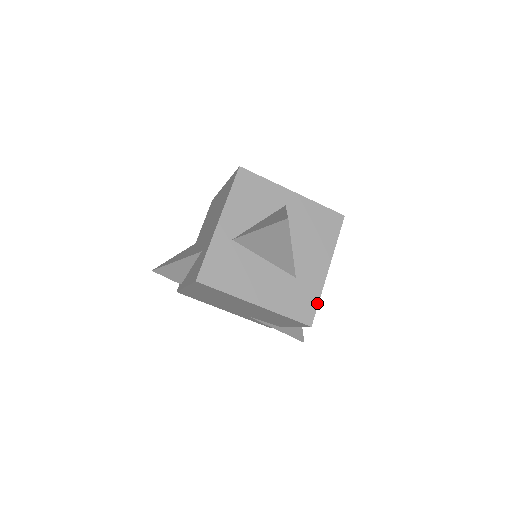
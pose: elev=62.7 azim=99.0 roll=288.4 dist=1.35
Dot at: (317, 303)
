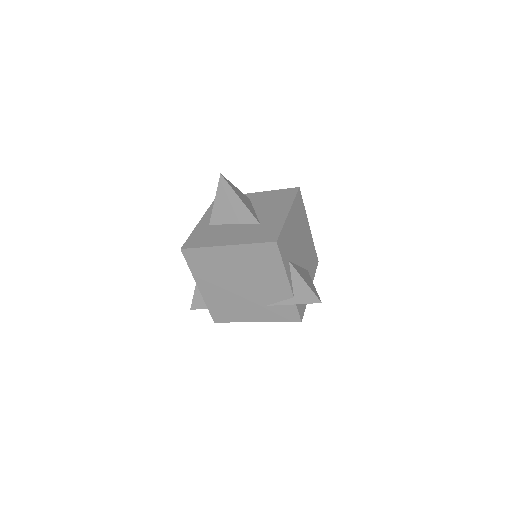
Dot at: (280, 229)
